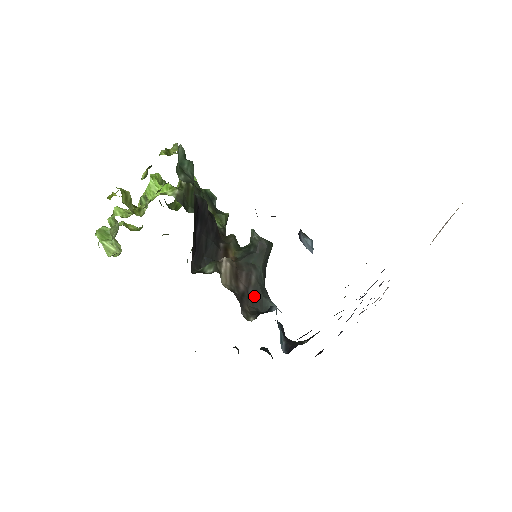
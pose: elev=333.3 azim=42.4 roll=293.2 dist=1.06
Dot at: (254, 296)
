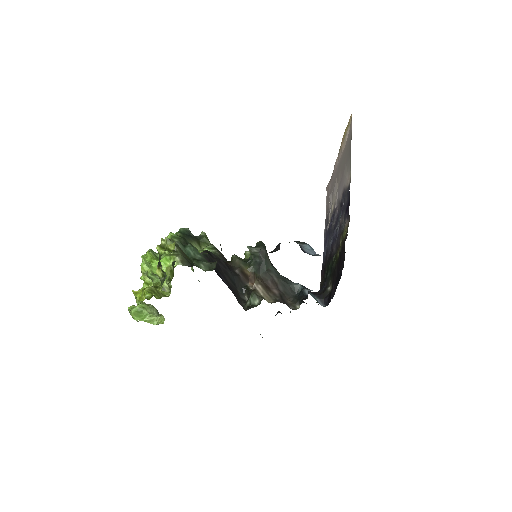
Dot at: (285, 290)
